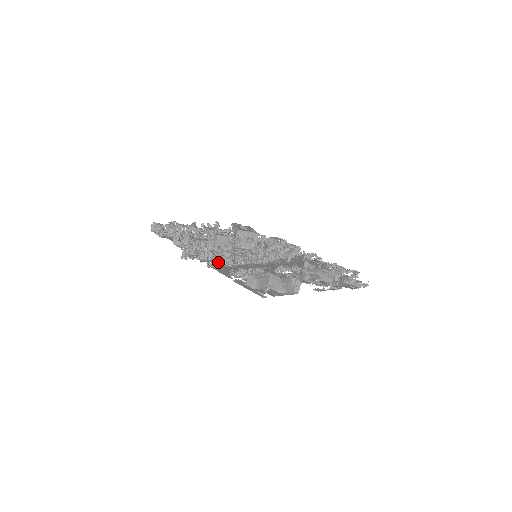
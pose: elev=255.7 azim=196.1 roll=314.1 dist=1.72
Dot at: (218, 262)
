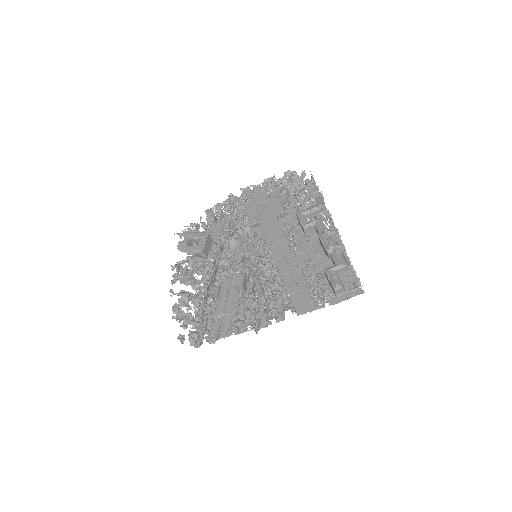
Dot at: (291, 306)
